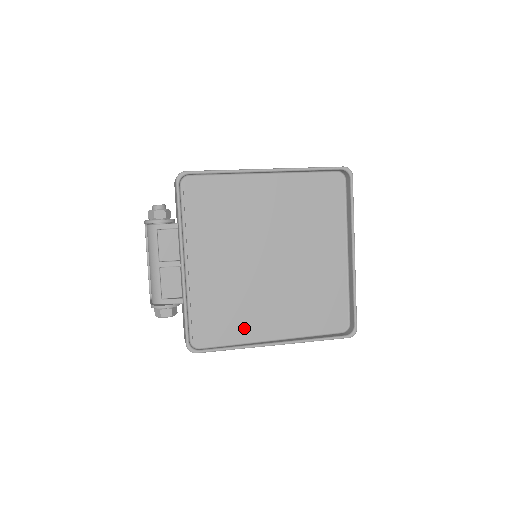
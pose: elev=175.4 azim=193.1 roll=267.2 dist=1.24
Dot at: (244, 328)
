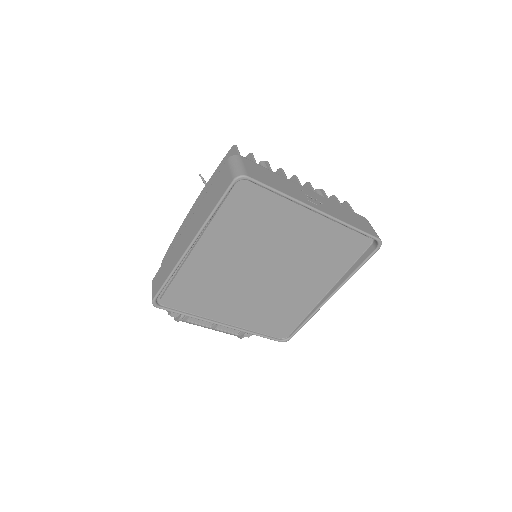
Dot at: (300, 309)
